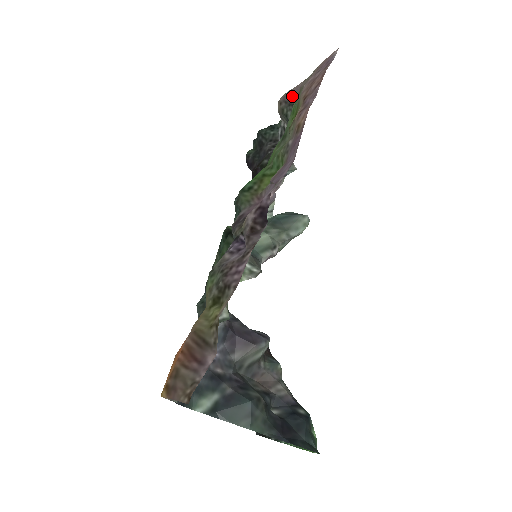
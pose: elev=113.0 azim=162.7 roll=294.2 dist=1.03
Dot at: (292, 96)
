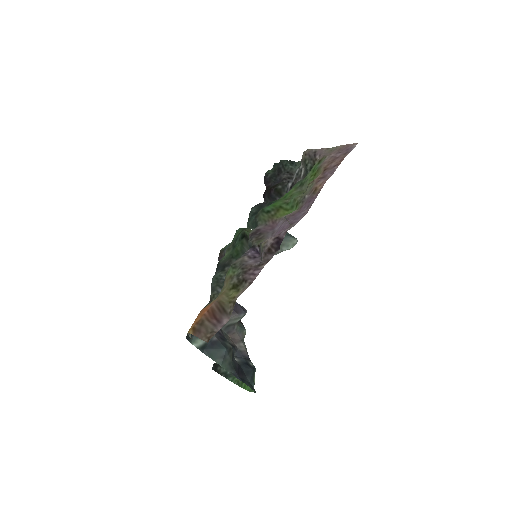
Dot at: (315, 155)
